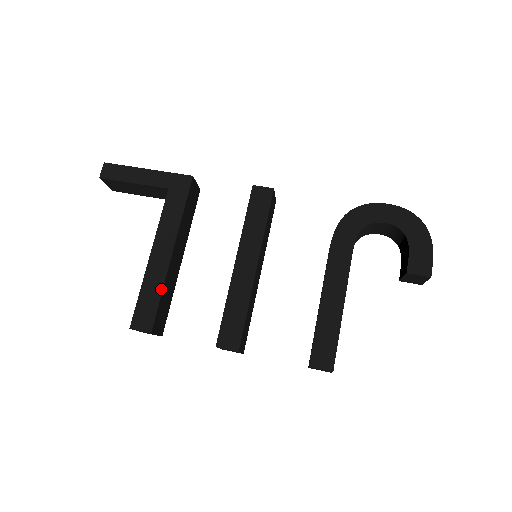
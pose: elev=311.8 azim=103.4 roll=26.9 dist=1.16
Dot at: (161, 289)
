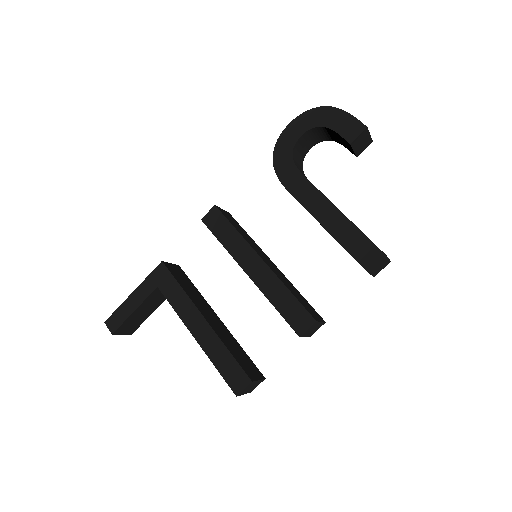
Dot at: (225, 348)
